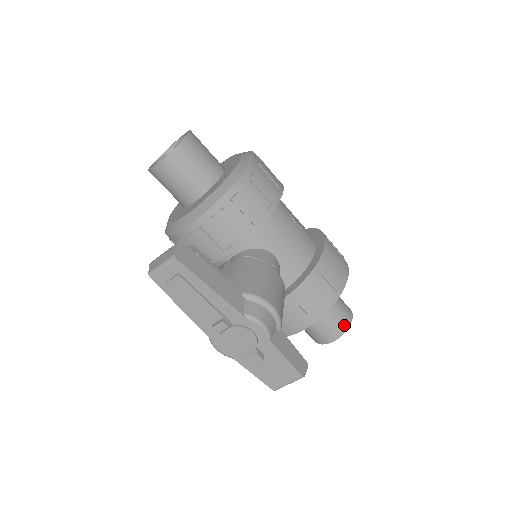
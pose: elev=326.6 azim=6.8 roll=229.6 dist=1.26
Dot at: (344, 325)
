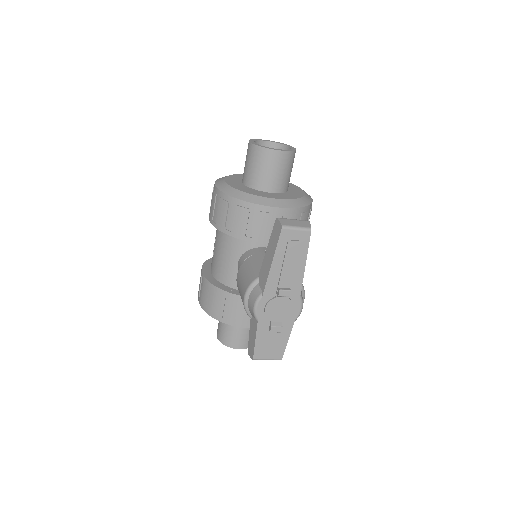
Dot at: occluded
